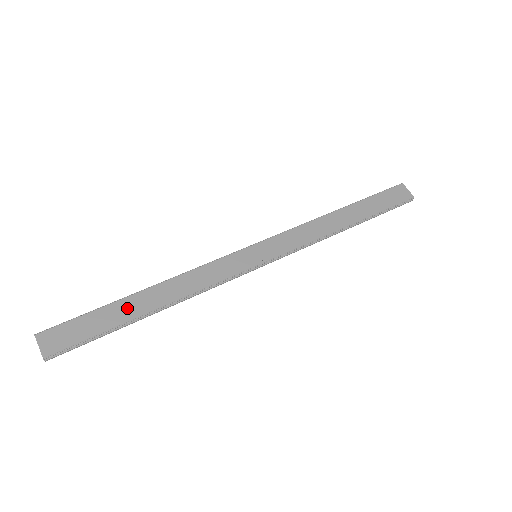
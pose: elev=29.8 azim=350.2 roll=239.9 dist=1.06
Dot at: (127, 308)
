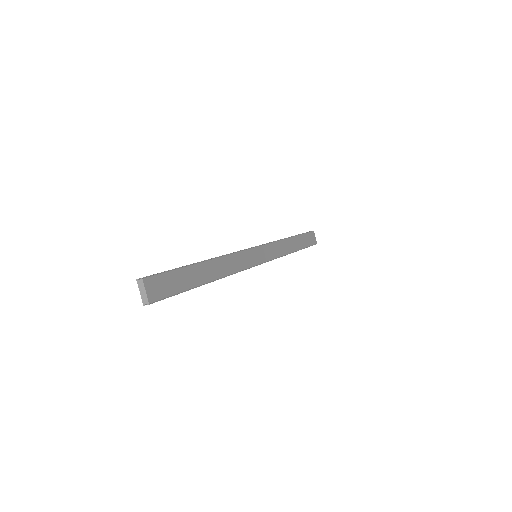
Dot at: (197, 274)
